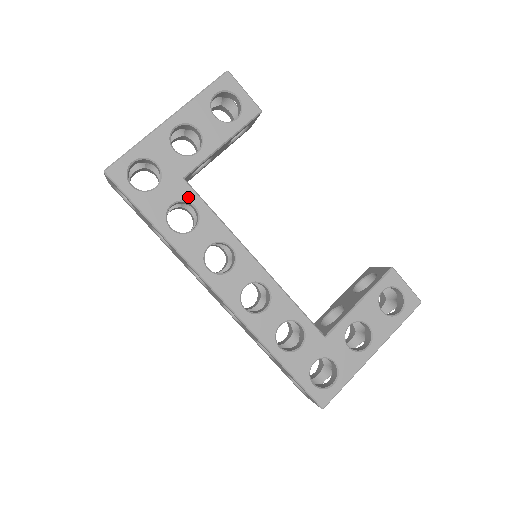
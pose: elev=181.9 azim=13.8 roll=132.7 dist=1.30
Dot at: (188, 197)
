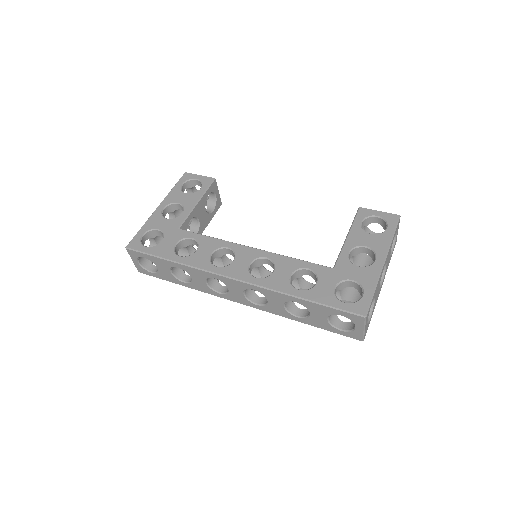
Dot at: (185, 236)
